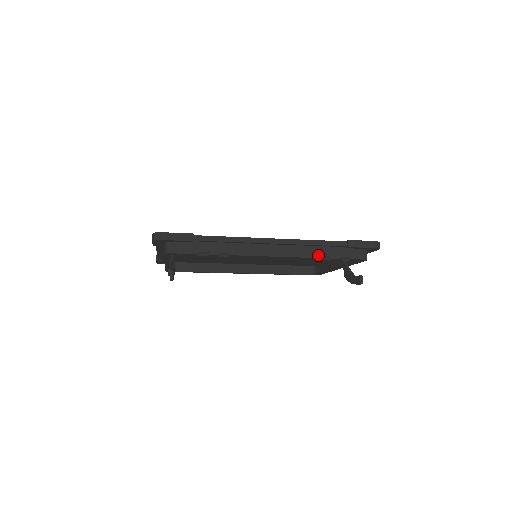
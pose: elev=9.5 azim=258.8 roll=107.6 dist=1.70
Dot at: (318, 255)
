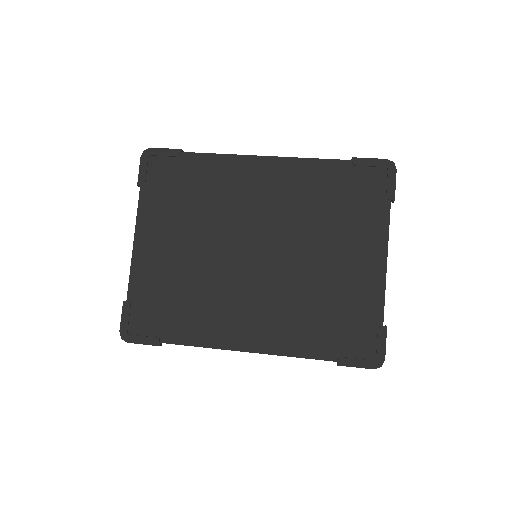
Dot at: occluded
